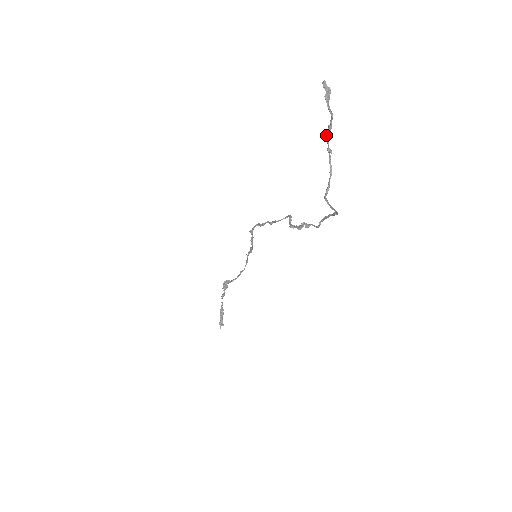
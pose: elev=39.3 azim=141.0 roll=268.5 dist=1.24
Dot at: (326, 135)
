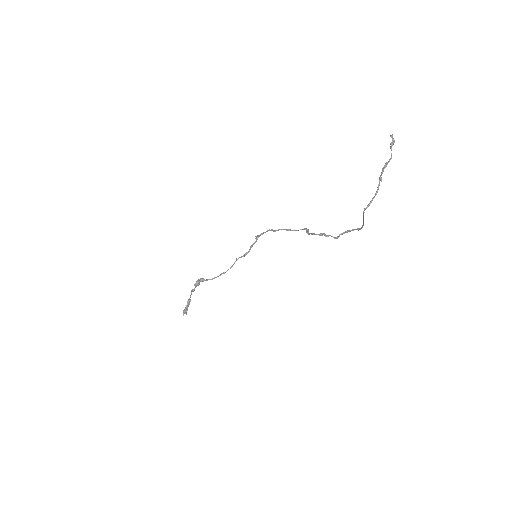
Dot at: (382, 168)
